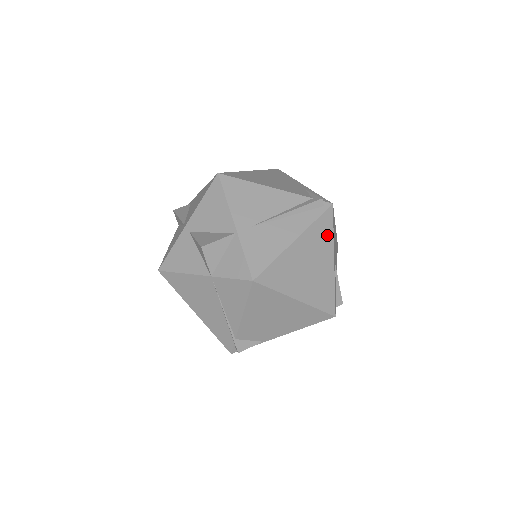
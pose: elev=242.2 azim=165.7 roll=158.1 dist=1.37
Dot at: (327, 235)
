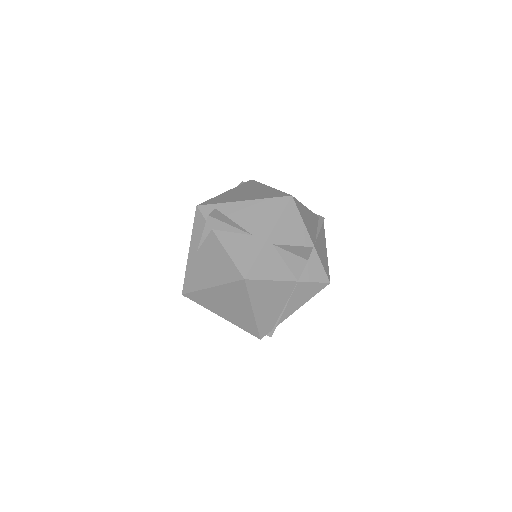
Dot at: occluded
